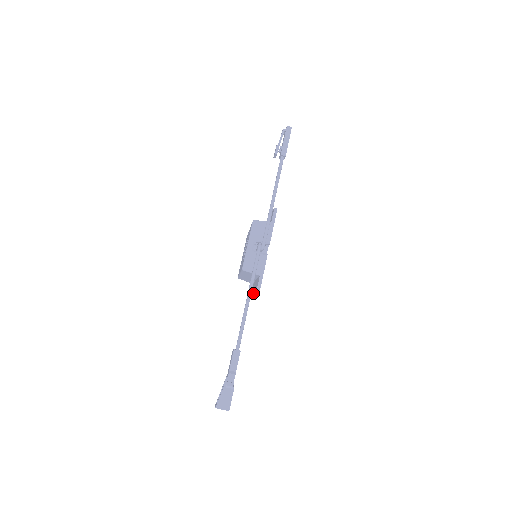
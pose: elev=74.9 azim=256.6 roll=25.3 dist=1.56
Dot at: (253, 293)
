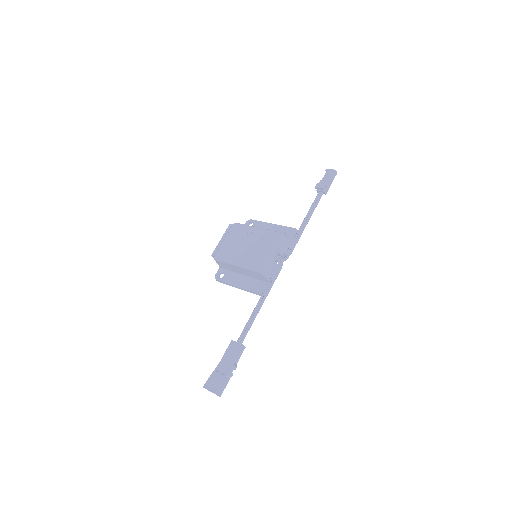
Dot at: (242, 288)
